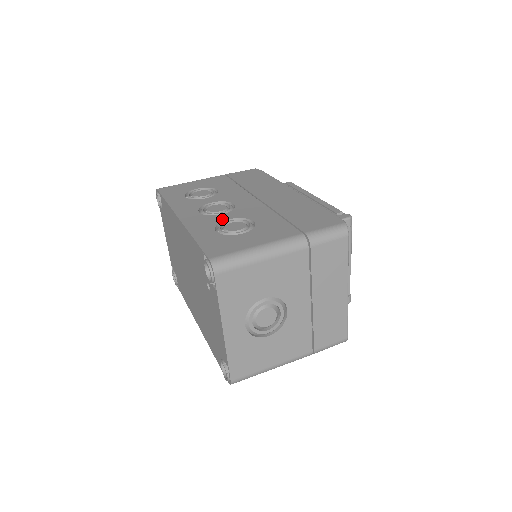
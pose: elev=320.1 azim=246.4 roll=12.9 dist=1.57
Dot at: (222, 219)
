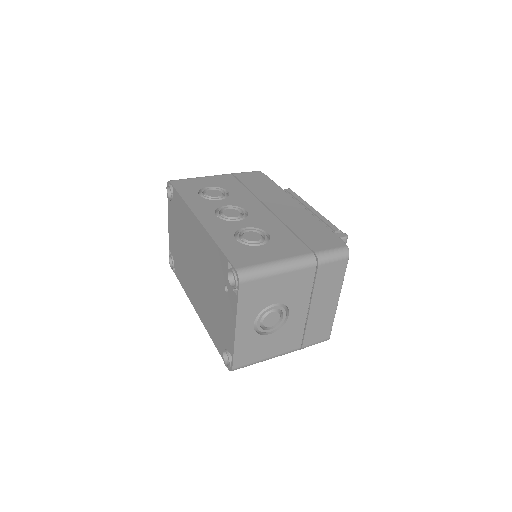
Dot at: (239, 226)
